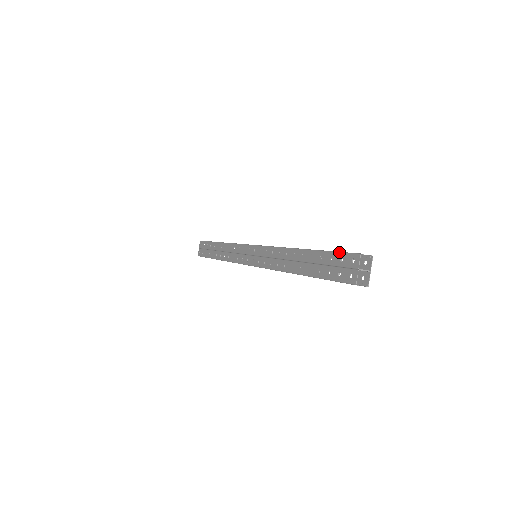
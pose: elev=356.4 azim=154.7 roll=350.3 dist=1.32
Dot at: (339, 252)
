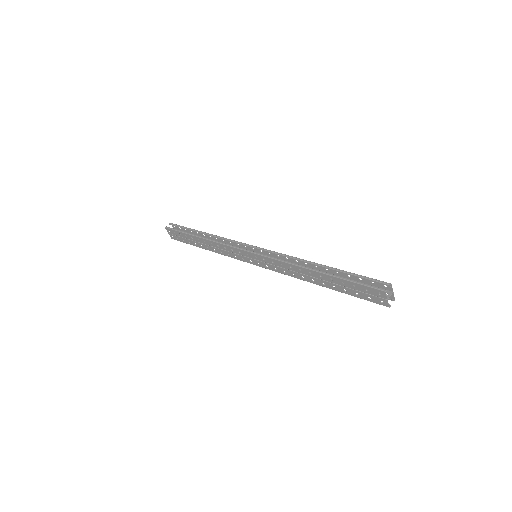
Dot at: (362, 285)
